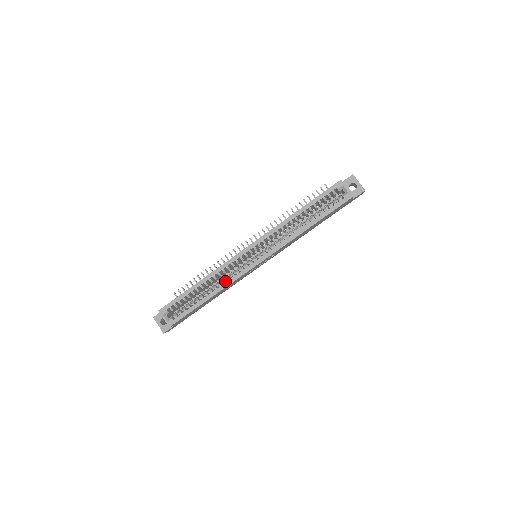
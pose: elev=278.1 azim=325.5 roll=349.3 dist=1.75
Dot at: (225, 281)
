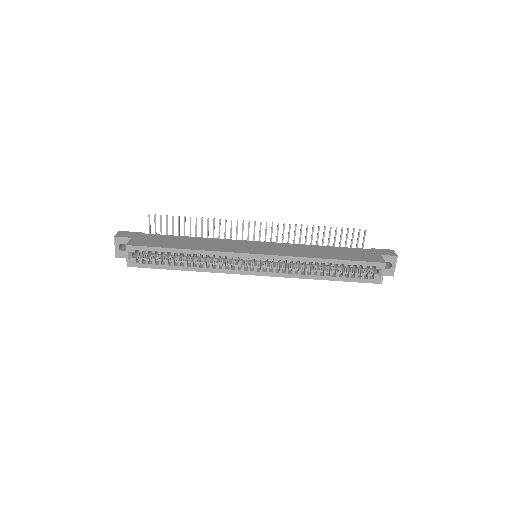
Dot at: (212, 267)
